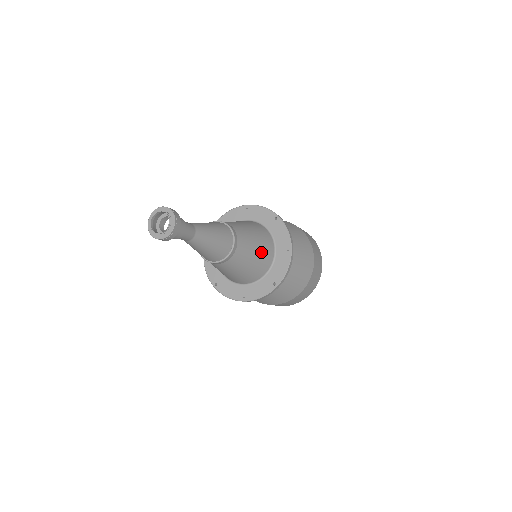
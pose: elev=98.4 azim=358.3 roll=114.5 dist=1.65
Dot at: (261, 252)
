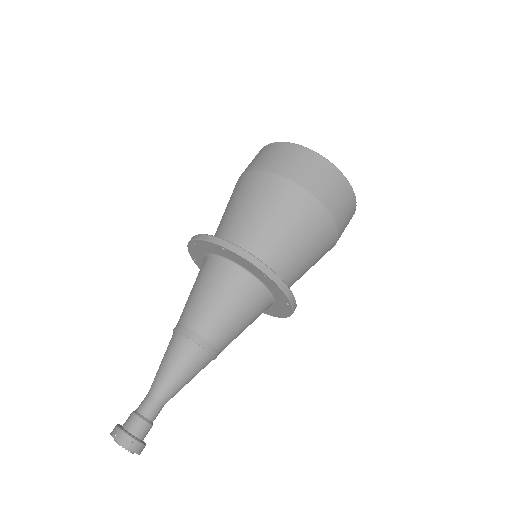
Dot at: (242, 304)
